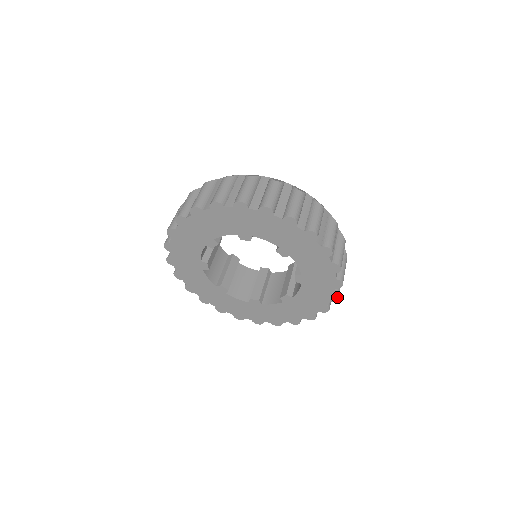
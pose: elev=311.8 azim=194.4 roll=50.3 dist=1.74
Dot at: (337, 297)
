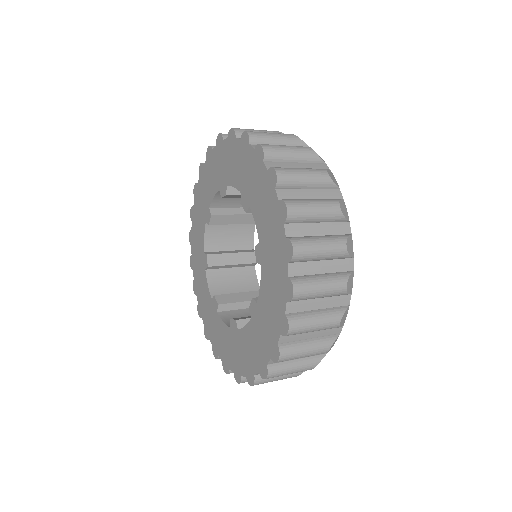
Dot at: (292, 286)
